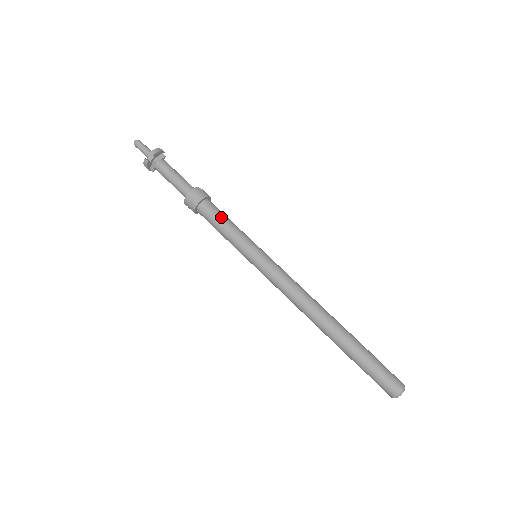
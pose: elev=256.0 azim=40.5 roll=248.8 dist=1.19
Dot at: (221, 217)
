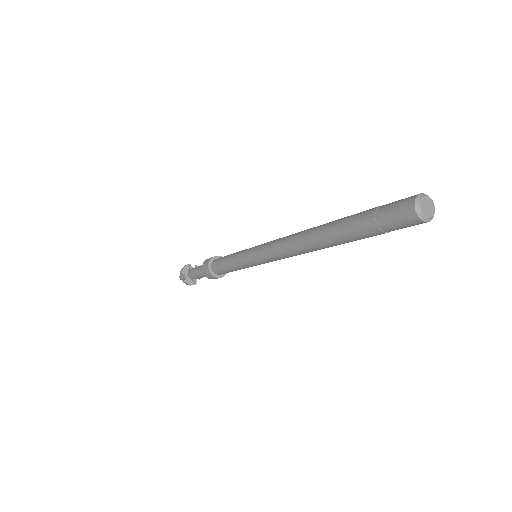
Dot at: (222, 260)
